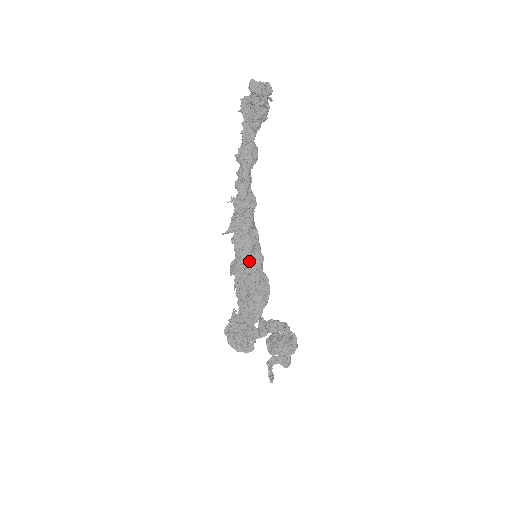
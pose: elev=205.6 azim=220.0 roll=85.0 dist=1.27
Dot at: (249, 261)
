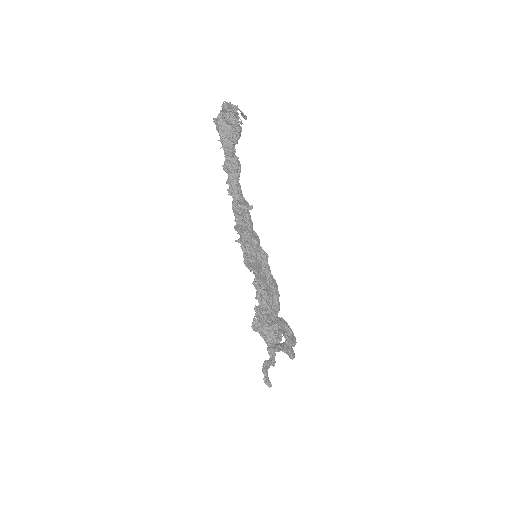
Dot at: (258, 258)
